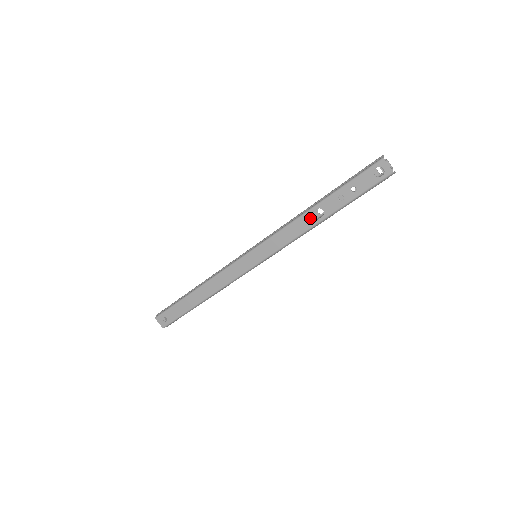
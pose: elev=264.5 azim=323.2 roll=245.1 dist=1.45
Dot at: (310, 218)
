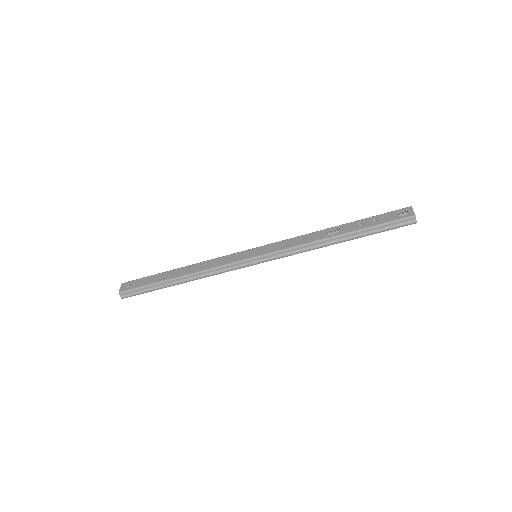
Dot at: (325, 233)
